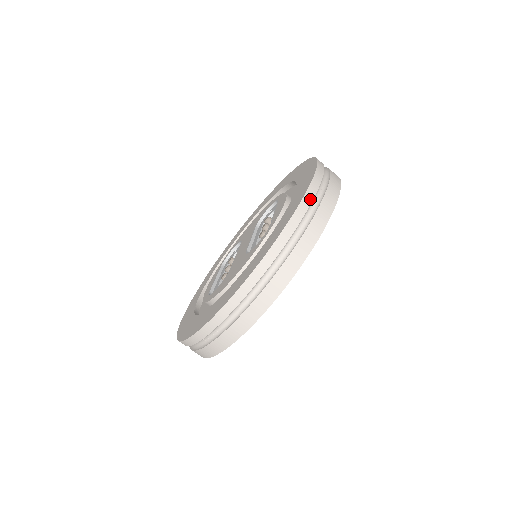
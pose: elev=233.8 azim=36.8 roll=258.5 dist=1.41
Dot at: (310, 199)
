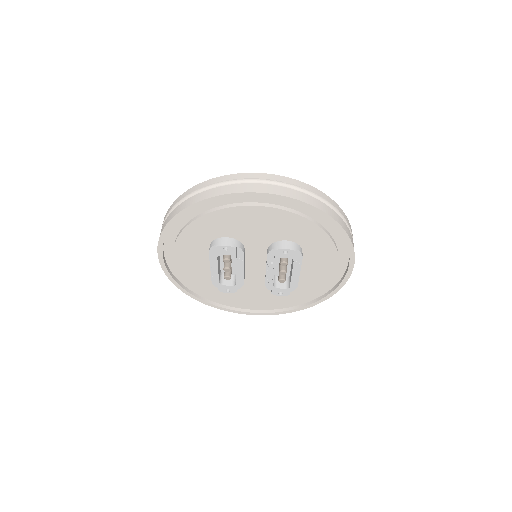
Dot at: (349, 224)
